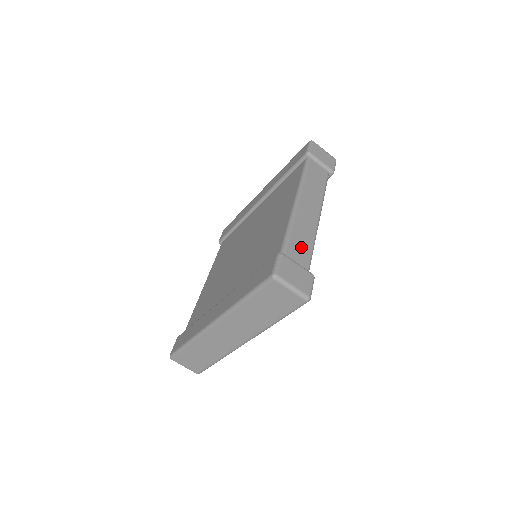
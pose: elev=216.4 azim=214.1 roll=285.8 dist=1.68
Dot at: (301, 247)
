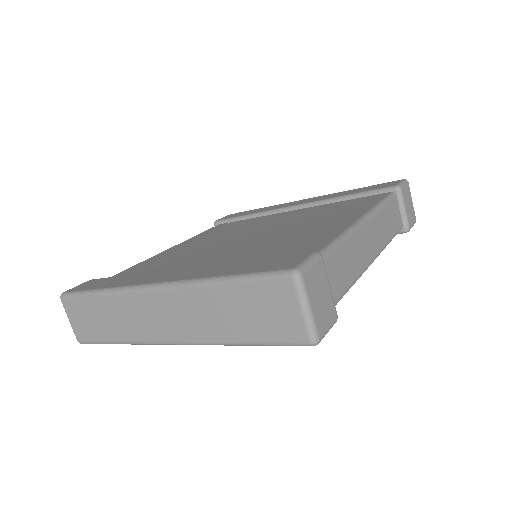
Dot at: (341, 272)
